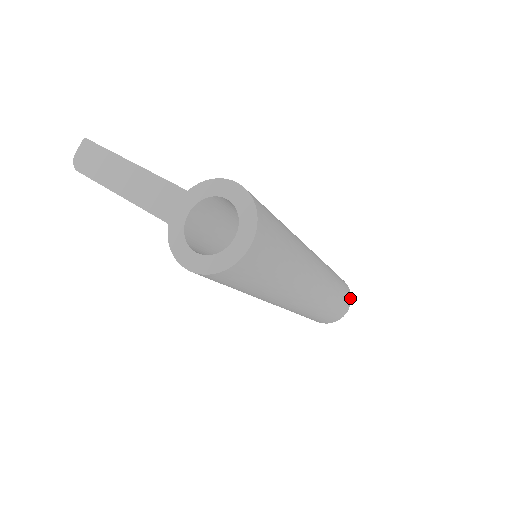
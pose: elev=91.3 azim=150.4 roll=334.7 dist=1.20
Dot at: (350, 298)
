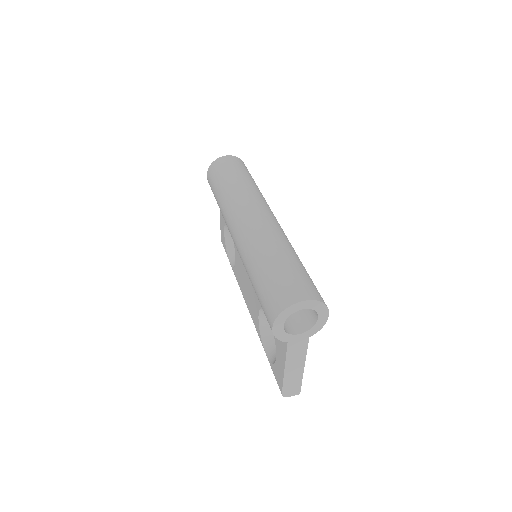
Dot at: (315, 297)
